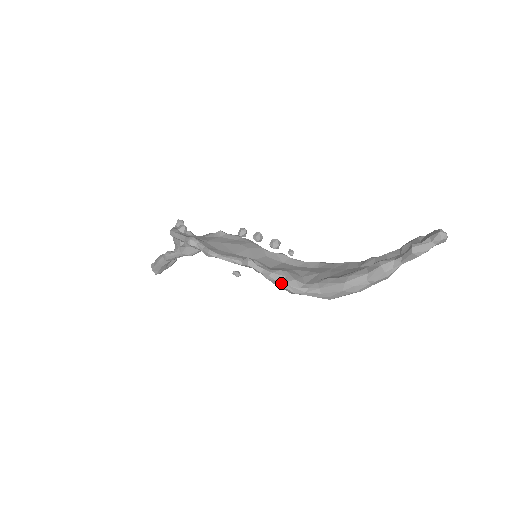
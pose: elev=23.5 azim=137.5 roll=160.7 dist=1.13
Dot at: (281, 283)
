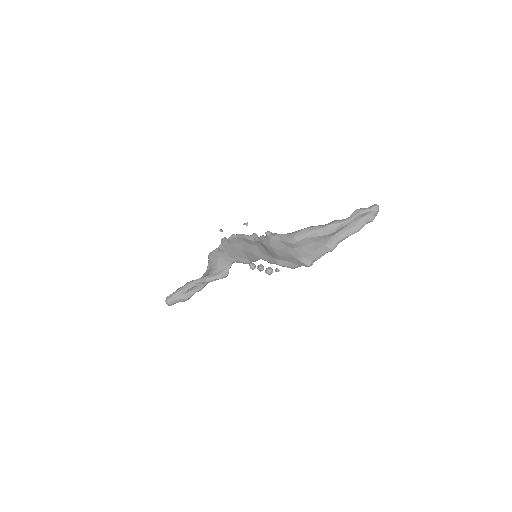
Dot at: (269, 231)
